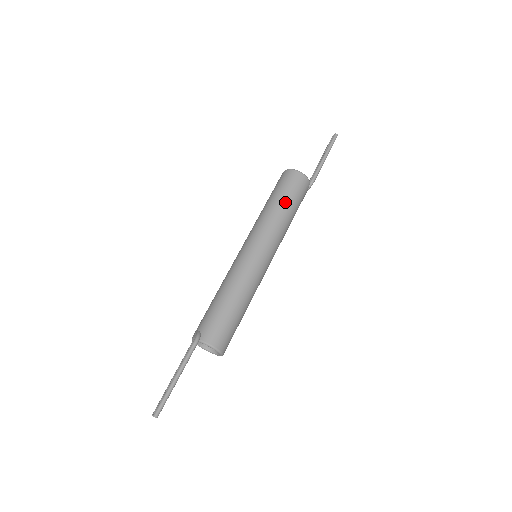
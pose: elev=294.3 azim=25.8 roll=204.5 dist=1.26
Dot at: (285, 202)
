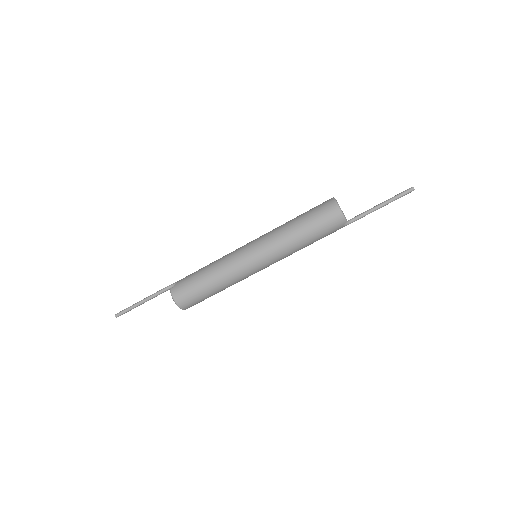
Dot at: (304, 227)
